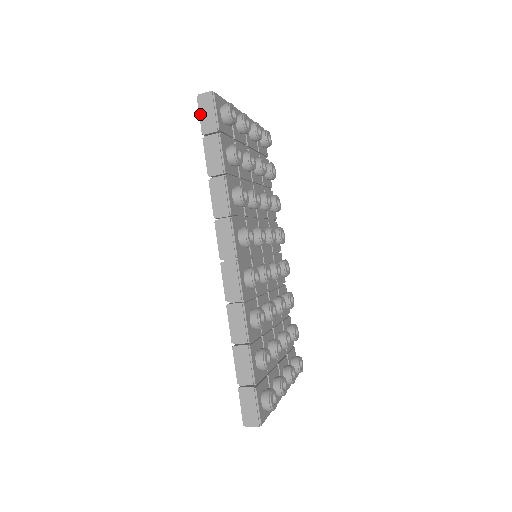
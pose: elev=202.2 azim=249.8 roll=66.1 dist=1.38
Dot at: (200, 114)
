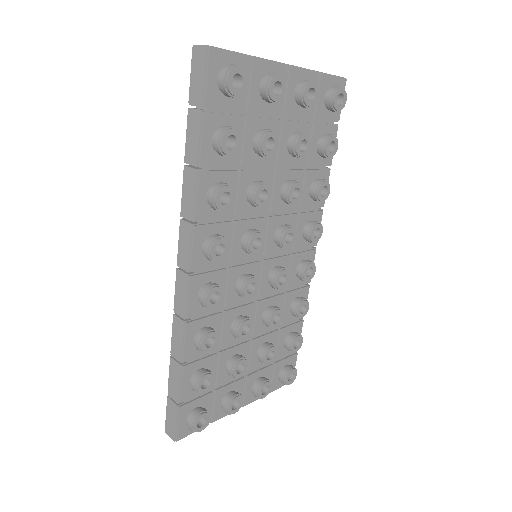
Dot at: (190, 74)
